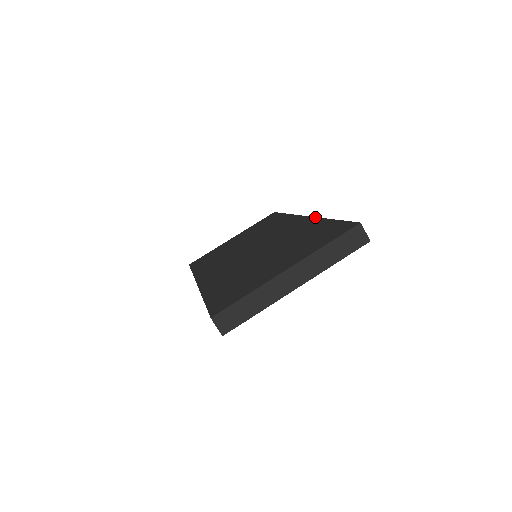
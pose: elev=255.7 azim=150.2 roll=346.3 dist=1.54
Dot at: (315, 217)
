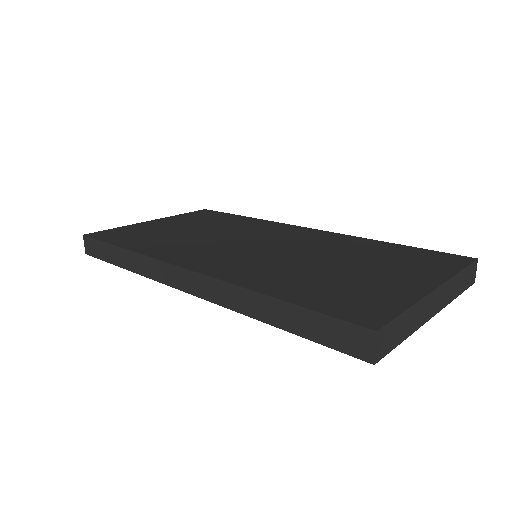
Dot at: occluded
